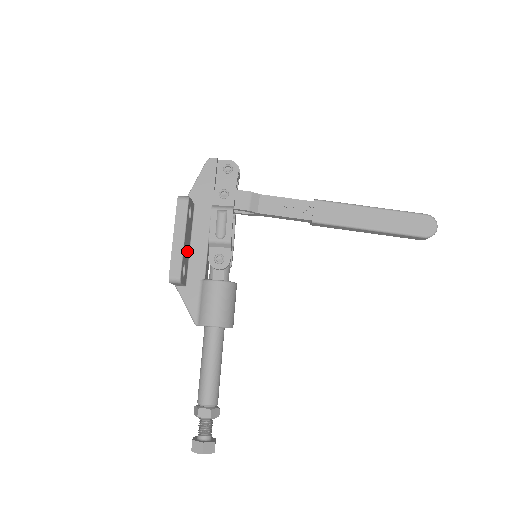
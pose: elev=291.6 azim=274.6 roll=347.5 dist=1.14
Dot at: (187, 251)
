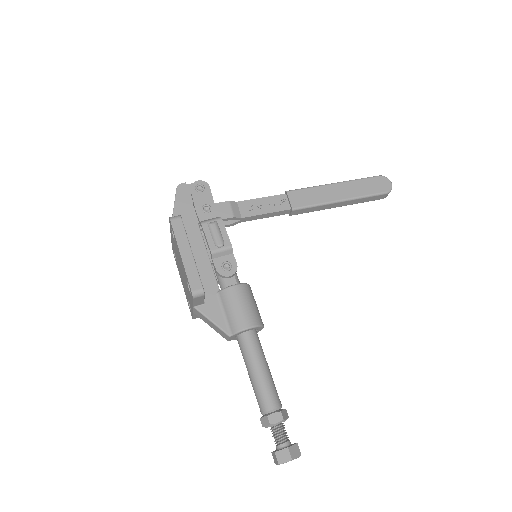
Dot at: occluded
